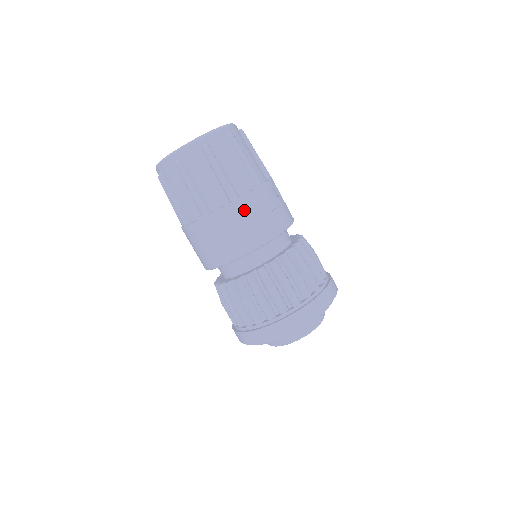
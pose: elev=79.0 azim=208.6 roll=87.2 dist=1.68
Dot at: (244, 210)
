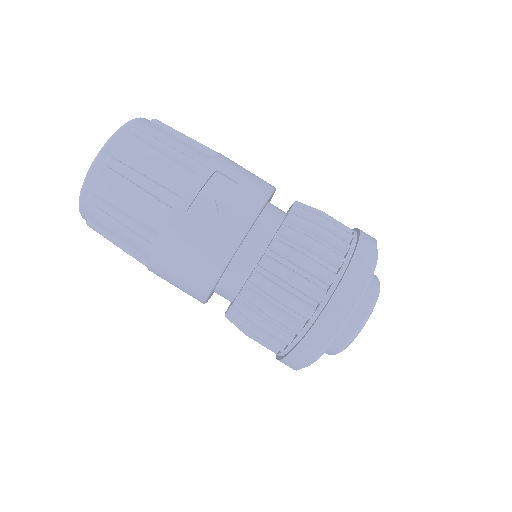
Dot at: (171, 250)
